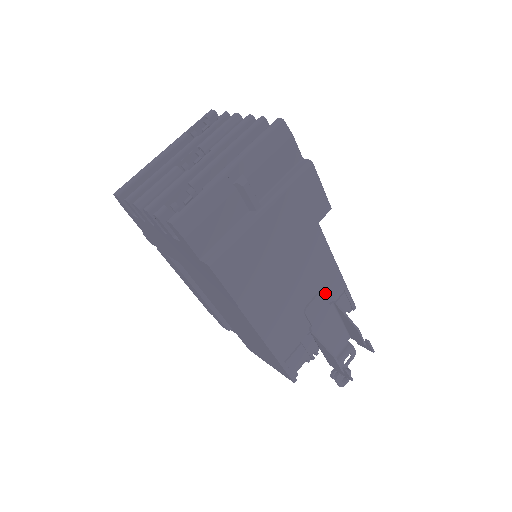
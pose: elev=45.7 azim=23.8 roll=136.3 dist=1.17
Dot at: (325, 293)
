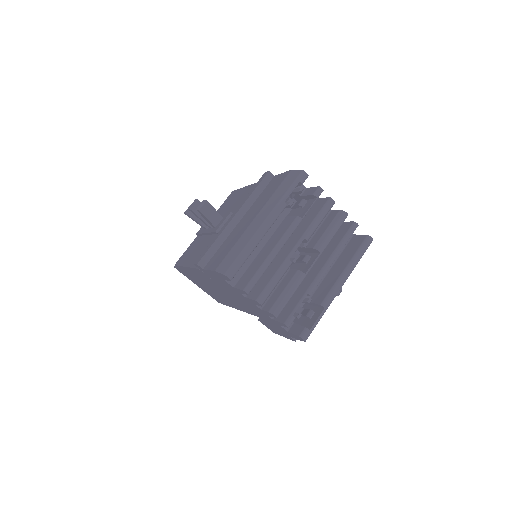
Dot at: occluded
